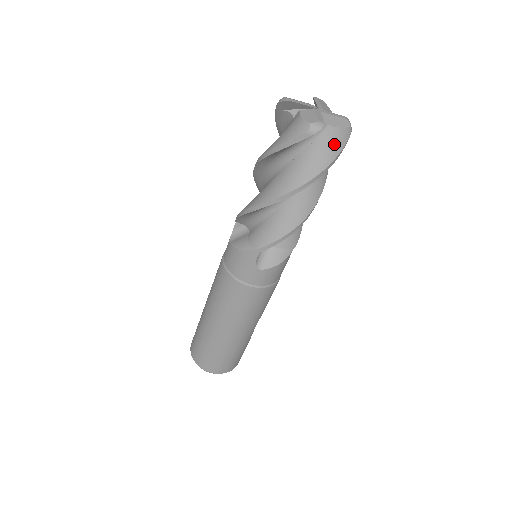
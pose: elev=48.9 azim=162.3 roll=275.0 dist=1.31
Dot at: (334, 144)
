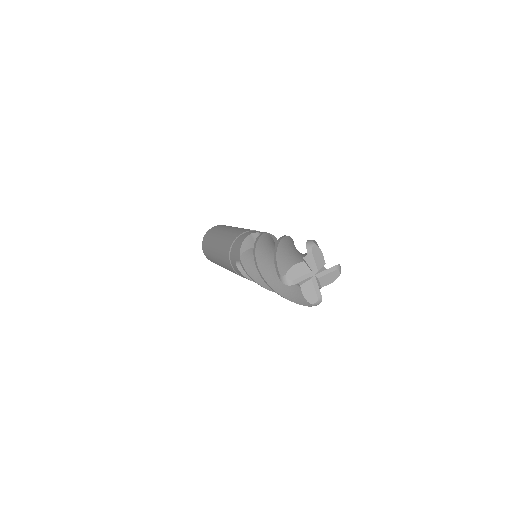
Dot at: occluded
